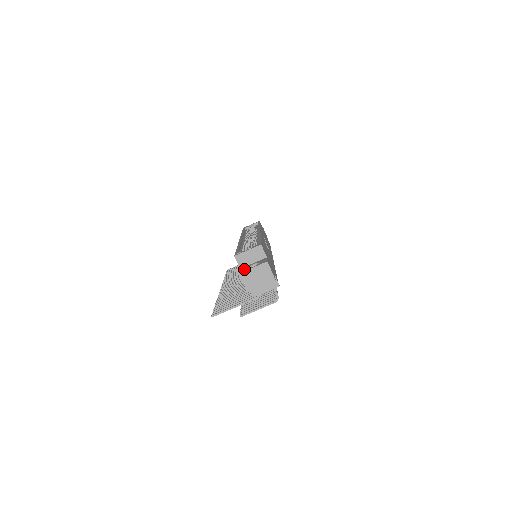
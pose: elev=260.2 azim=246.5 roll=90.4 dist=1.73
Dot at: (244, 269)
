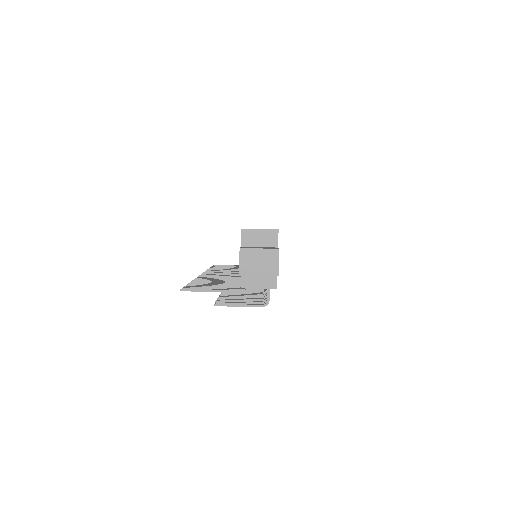
Dot at: (247, 247)
